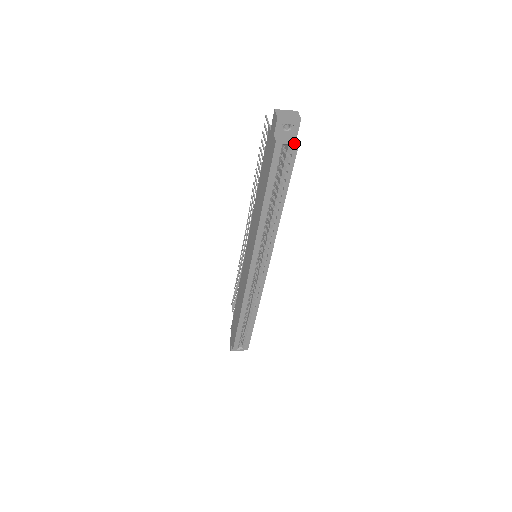
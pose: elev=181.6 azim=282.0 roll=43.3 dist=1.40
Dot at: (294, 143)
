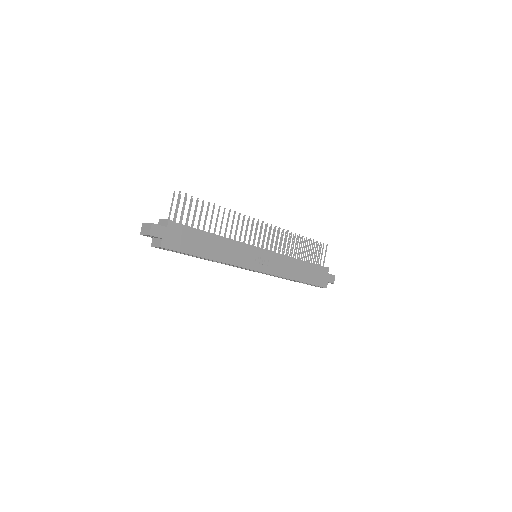
Dot at: (159, 247)
